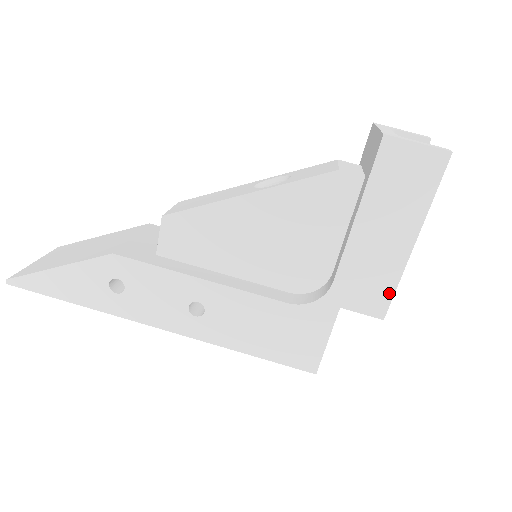
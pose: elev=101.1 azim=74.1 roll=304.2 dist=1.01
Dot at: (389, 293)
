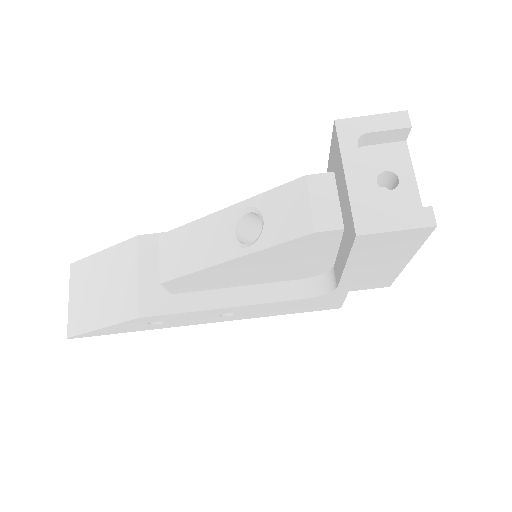
Dot at: (390, 280)
